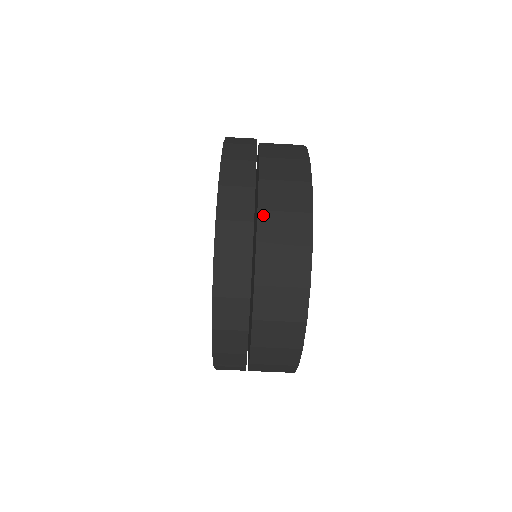
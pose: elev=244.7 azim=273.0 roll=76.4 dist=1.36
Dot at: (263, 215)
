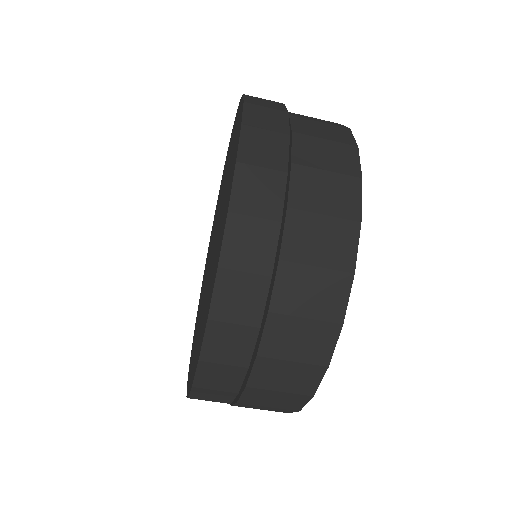
Dot at: (274, 319)
